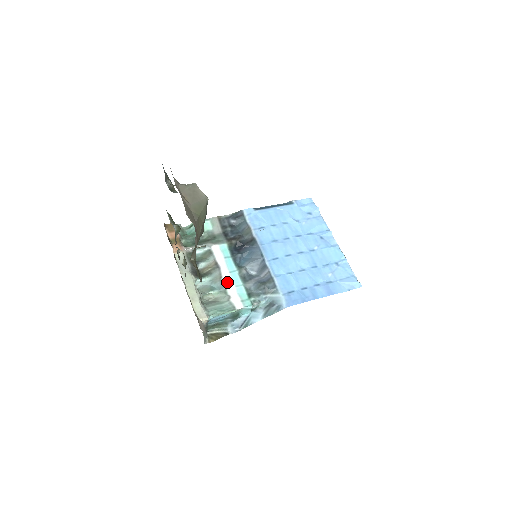
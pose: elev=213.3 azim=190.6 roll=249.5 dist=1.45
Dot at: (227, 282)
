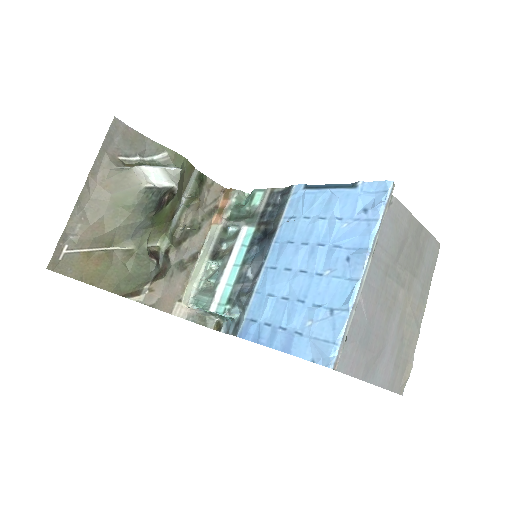
Dot at: (224, 275)
